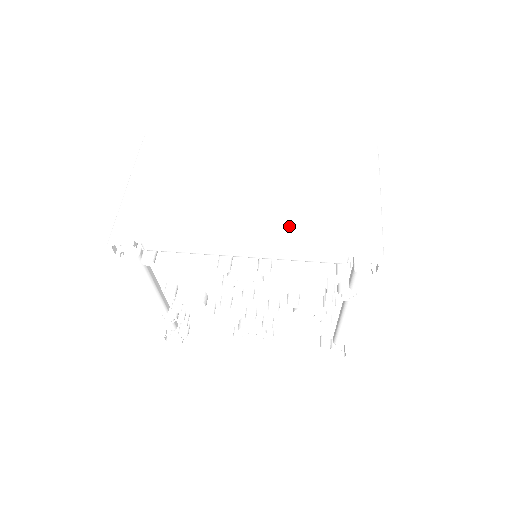
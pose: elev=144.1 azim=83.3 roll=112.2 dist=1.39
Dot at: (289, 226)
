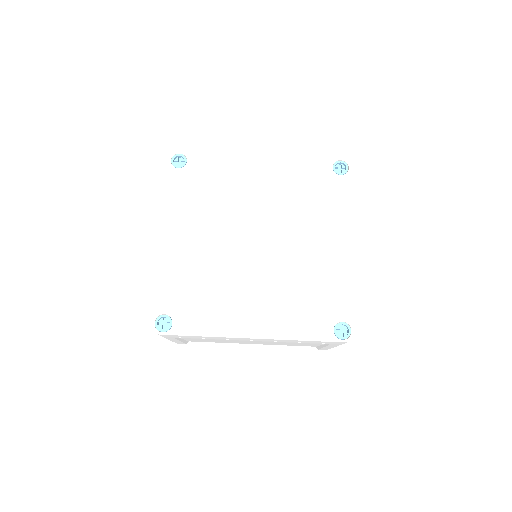
Dot at: (280, 344)
